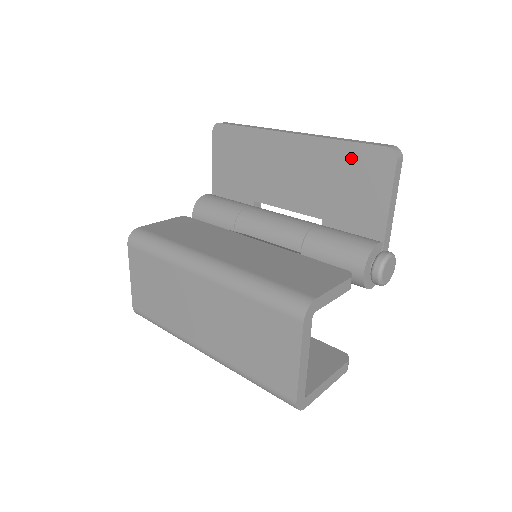
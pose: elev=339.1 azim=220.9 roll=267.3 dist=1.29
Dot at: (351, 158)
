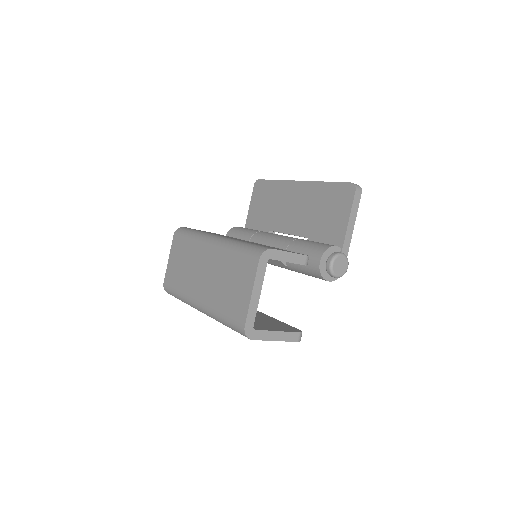
Dot at: (330, 193)
